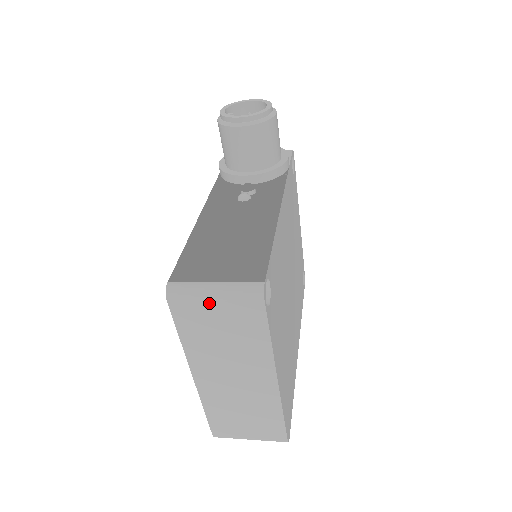
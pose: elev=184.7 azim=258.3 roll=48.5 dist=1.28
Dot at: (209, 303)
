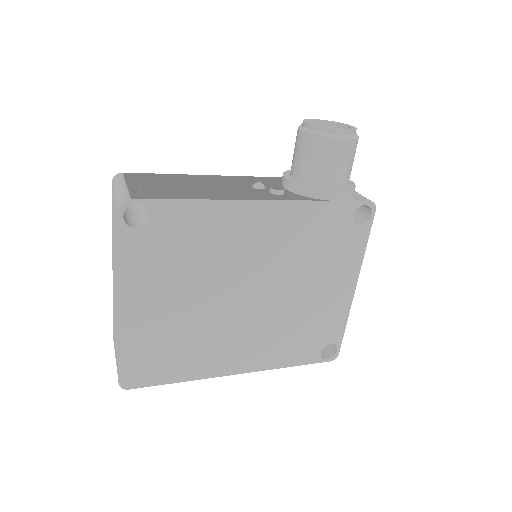
Dot at: (114, 196)
